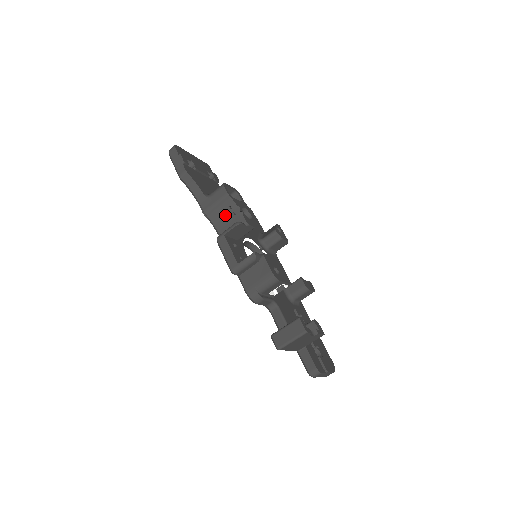
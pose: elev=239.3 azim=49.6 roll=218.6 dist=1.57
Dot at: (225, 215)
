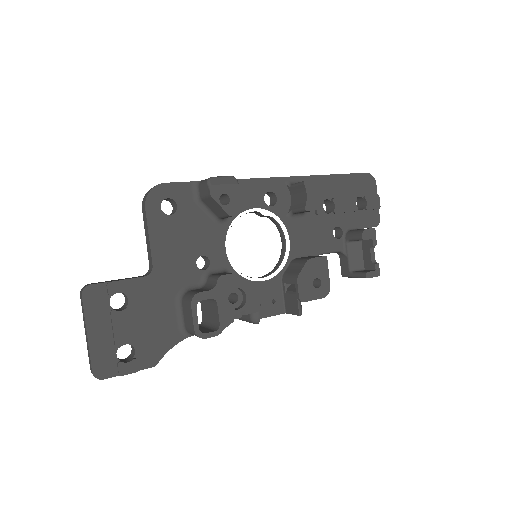
Dot at: occluded
